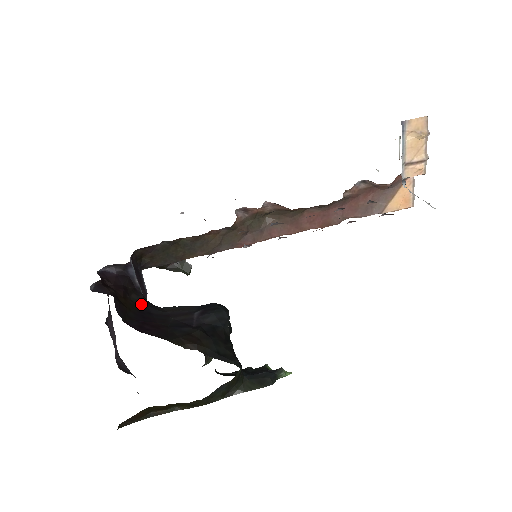
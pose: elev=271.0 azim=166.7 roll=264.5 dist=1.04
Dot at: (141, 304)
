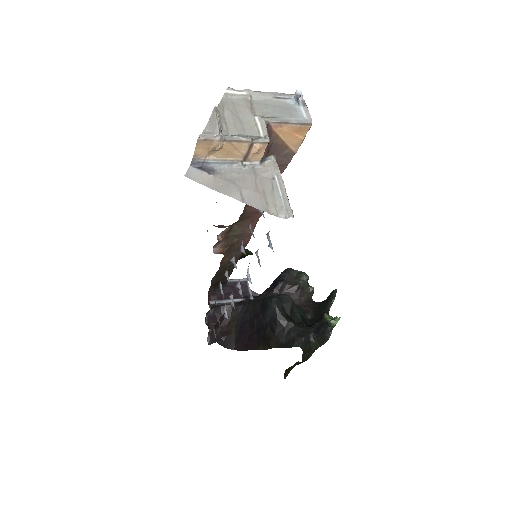
Dot at: (239, 317)
